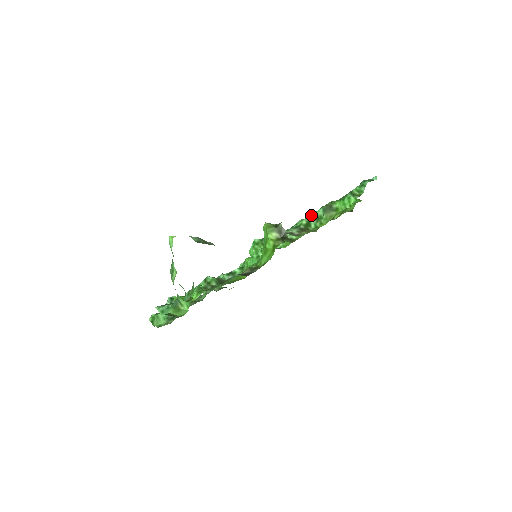
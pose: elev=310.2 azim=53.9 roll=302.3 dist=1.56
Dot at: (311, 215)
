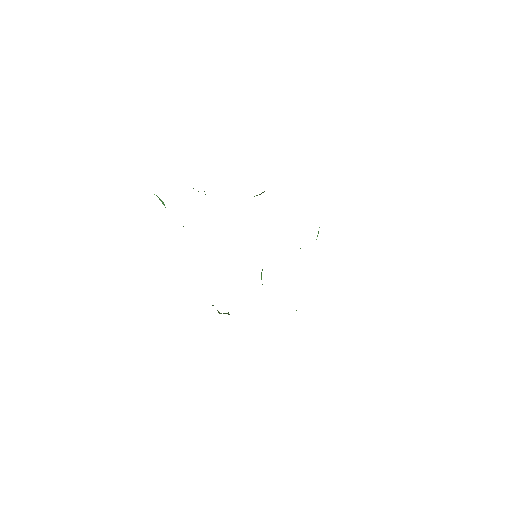
Dot at: occluded
